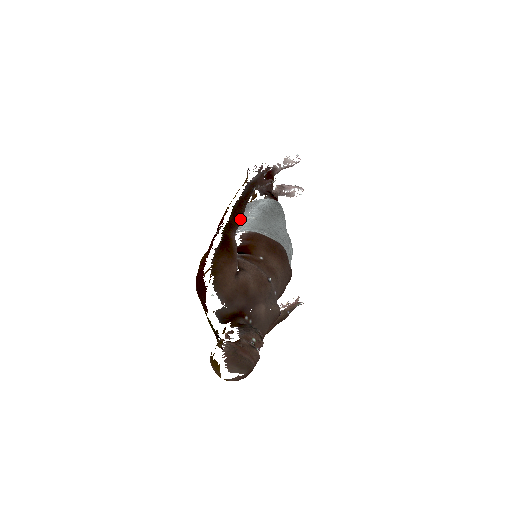
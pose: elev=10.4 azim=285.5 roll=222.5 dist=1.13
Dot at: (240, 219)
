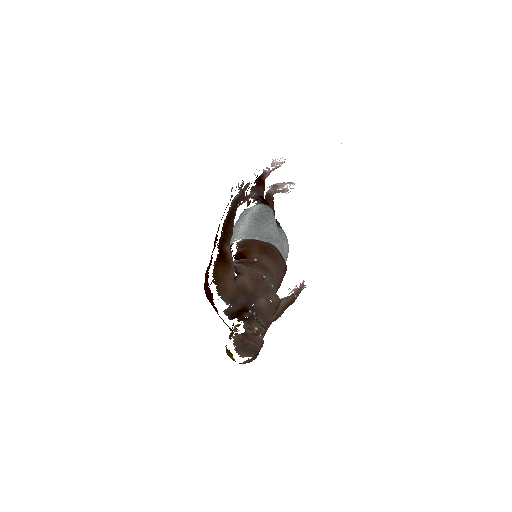
Dot at: (230, 233)
